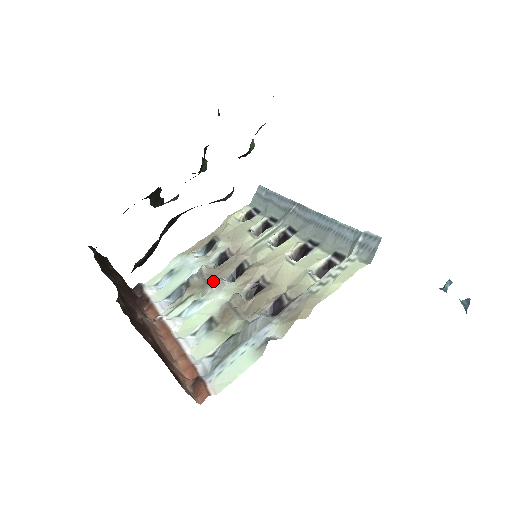
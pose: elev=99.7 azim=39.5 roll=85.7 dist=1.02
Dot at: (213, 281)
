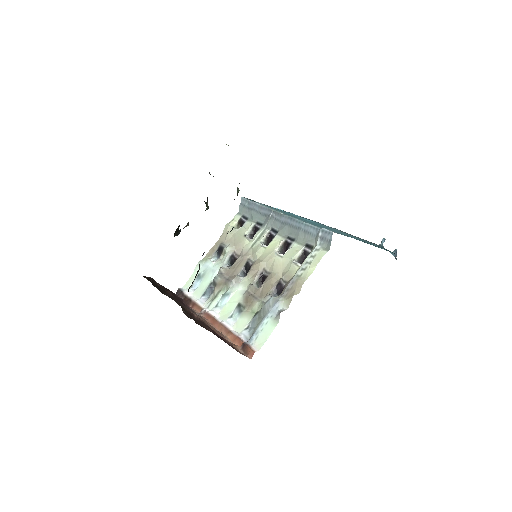
Dot at: (232, 278)
